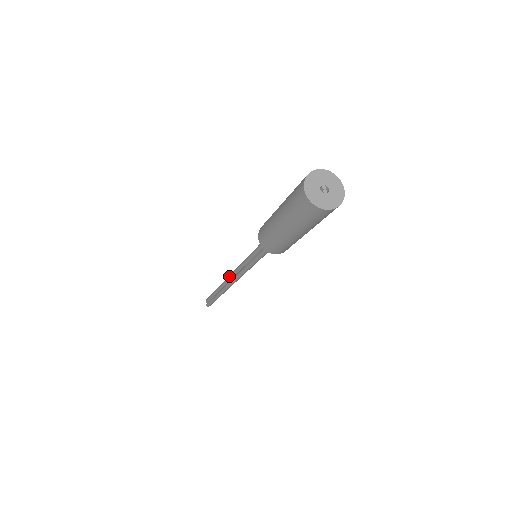
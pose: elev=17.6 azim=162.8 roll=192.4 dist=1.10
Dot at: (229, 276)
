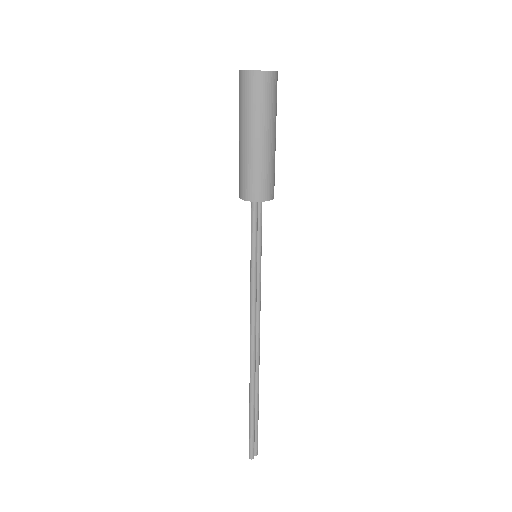
Dot at: occluded
